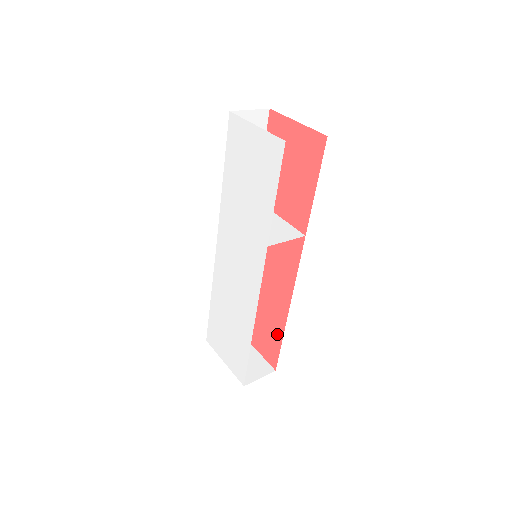
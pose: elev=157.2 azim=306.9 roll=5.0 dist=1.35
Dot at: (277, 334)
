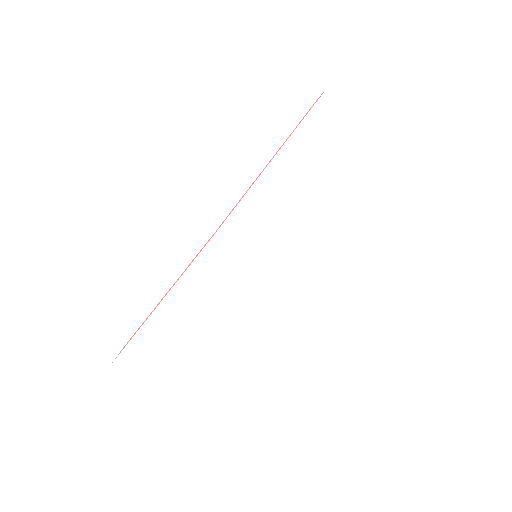
Dot at: occluded
